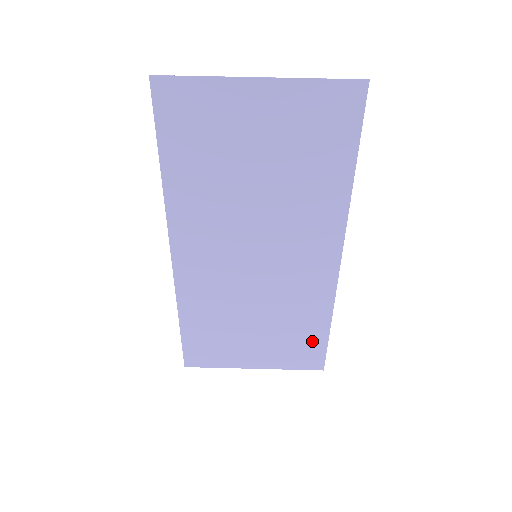
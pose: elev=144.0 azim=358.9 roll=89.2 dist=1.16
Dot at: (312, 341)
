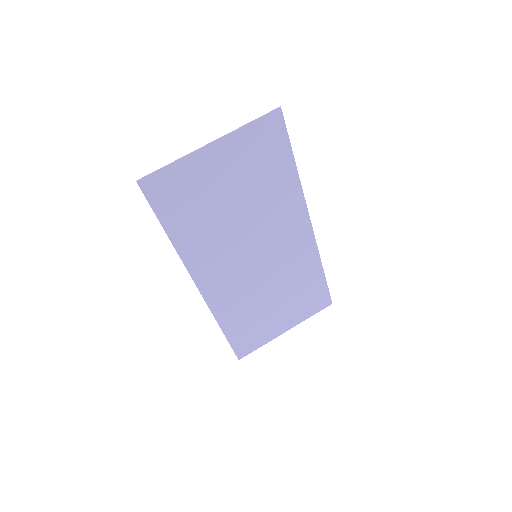
Dot at: (316, 289)
